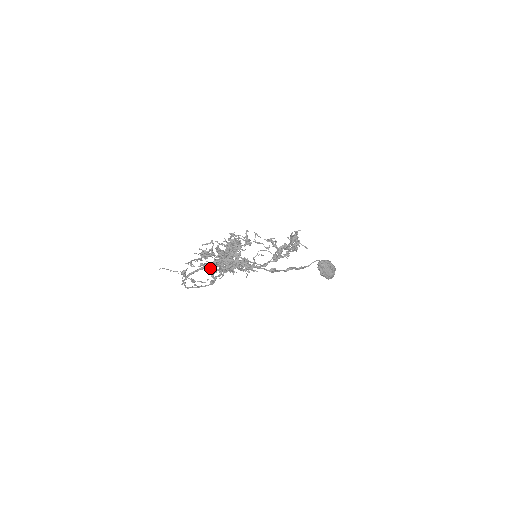
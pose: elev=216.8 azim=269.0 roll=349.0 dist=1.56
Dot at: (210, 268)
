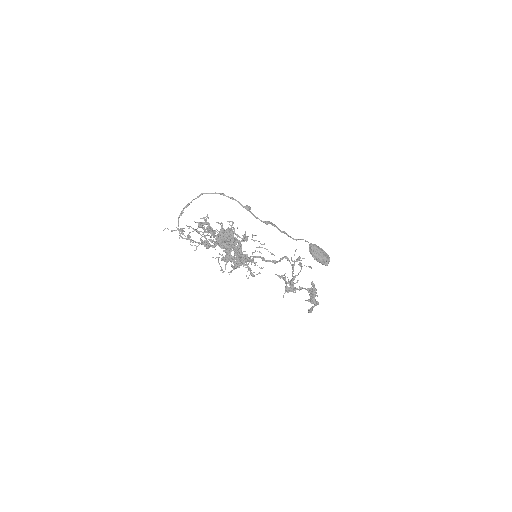
Dot at: occluded
